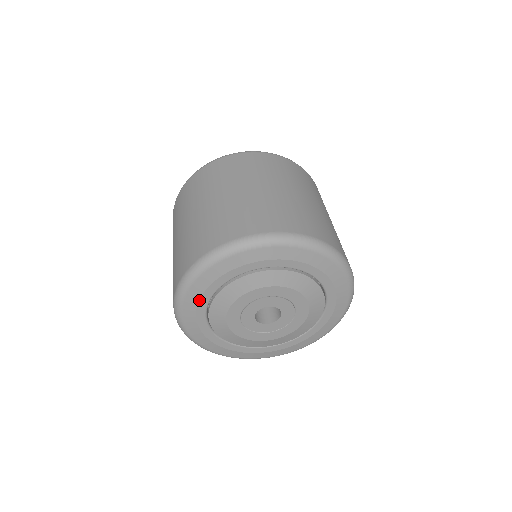
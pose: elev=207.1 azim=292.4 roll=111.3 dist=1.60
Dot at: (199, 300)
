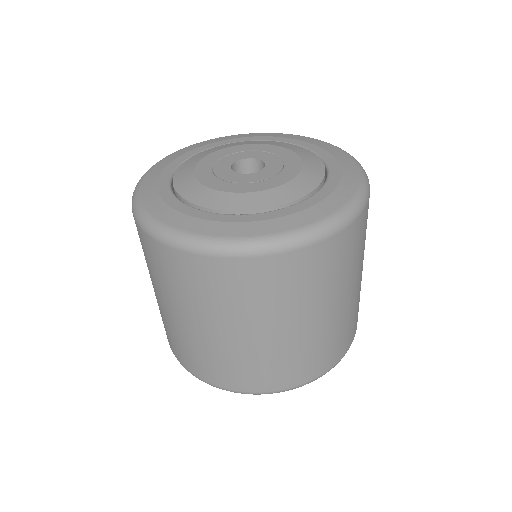
Dot at: occluded
